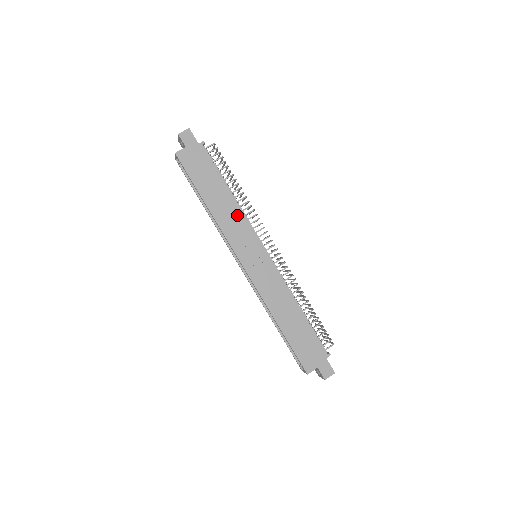
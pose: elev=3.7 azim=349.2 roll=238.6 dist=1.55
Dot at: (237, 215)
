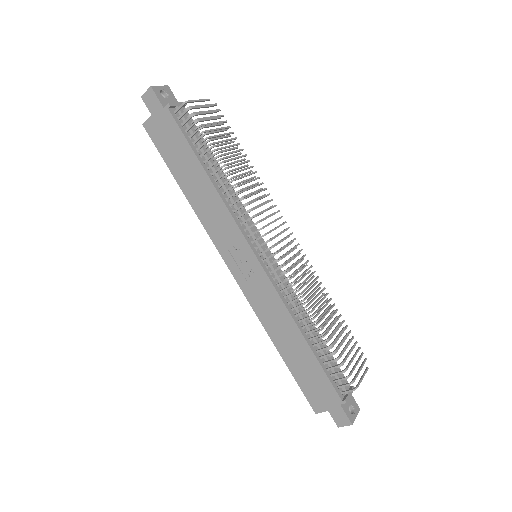
Dot at: (218, 207)
